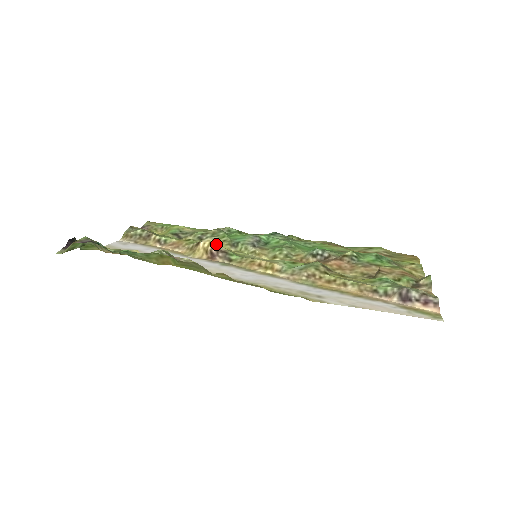
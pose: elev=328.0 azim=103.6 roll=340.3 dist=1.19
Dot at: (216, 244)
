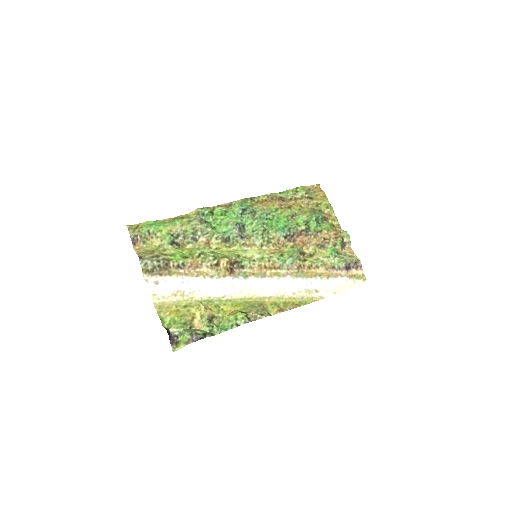
Dot at: (230, 261)
